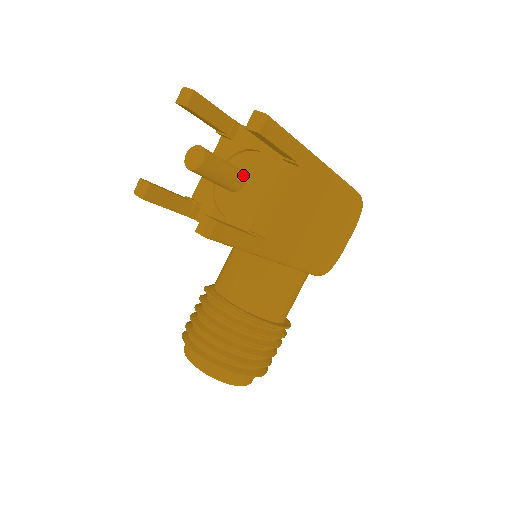
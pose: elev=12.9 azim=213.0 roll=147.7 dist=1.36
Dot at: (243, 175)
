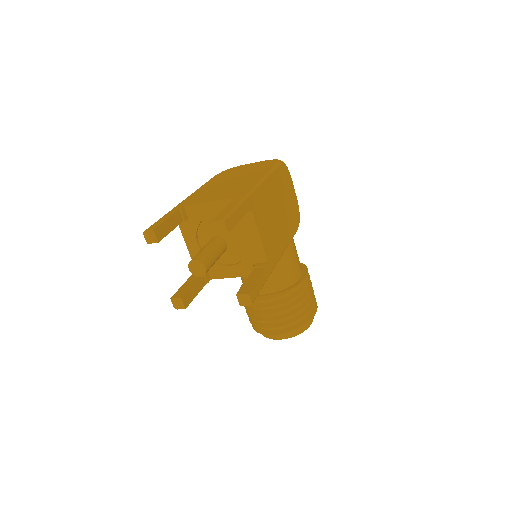
Dot at: (221, 240)
